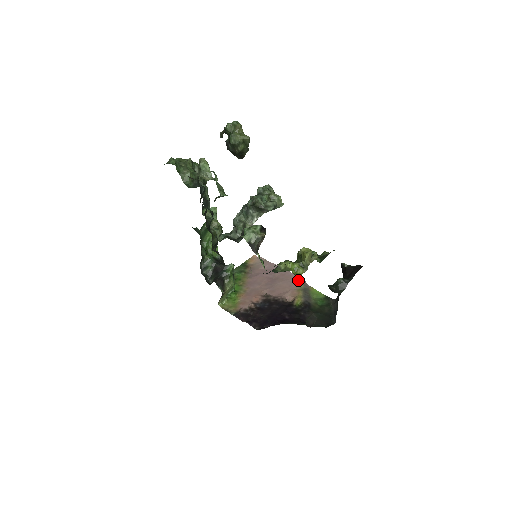
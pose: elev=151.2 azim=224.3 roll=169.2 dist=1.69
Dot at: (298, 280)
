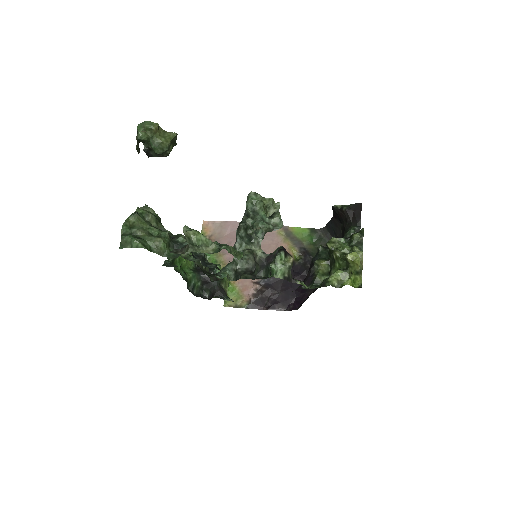
Dot at: occluded
